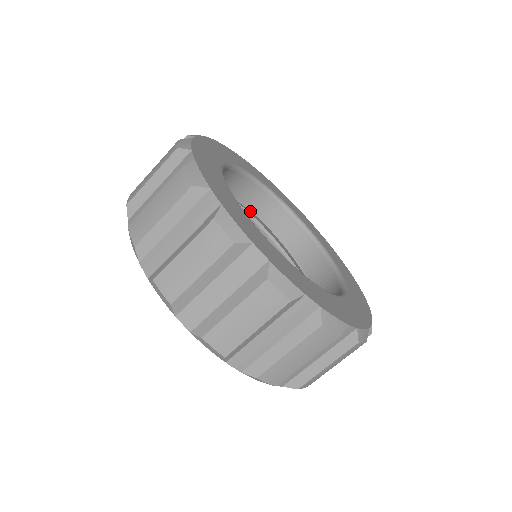
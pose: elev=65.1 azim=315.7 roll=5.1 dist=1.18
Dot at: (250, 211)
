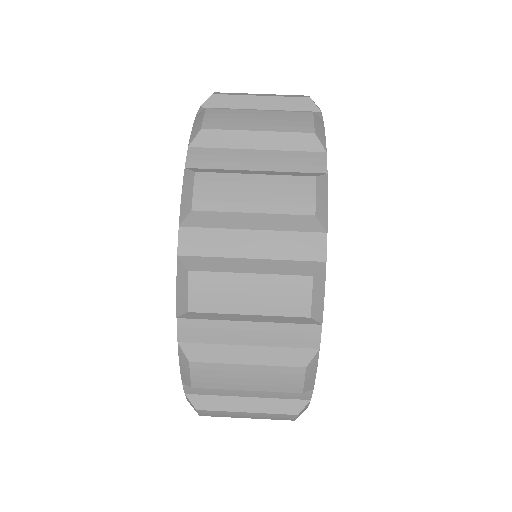
Dot at: occluded
